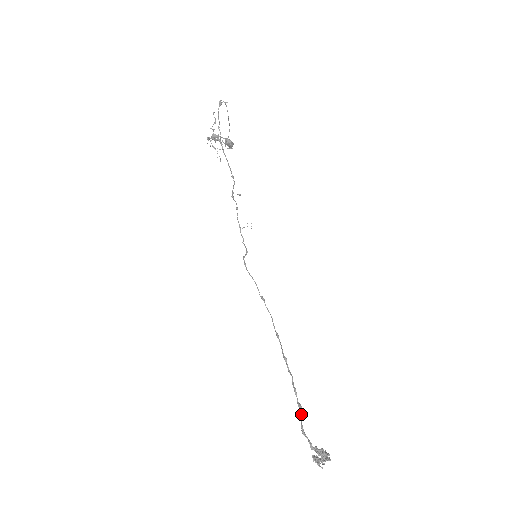
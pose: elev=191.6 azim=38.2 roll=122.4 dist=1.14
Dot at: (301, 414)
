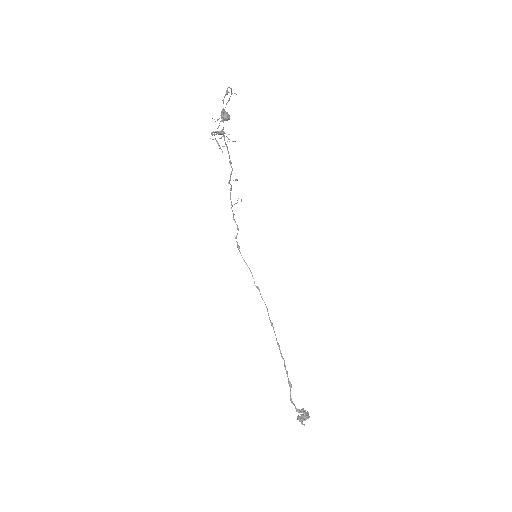
Dot at: occluded
